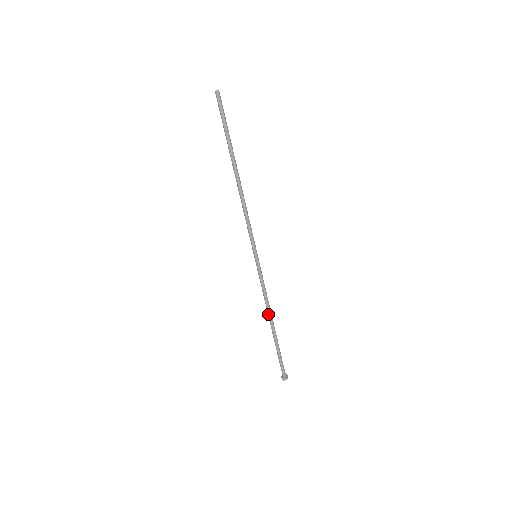
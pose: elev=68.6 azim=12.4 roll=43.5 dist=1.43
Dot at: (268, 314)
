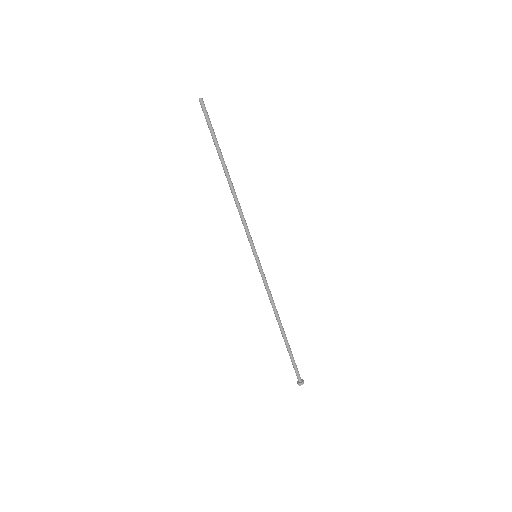
Dot at: (276, 315)
